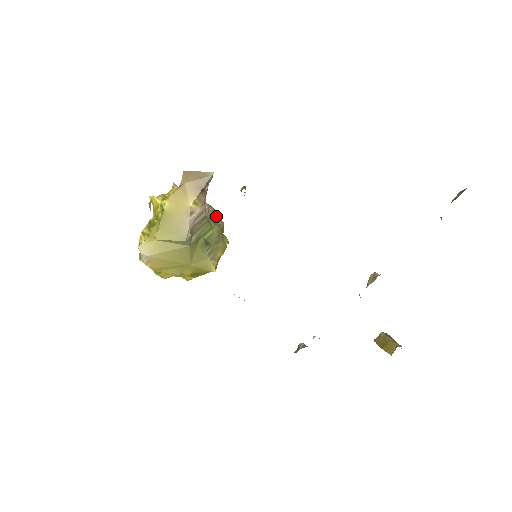
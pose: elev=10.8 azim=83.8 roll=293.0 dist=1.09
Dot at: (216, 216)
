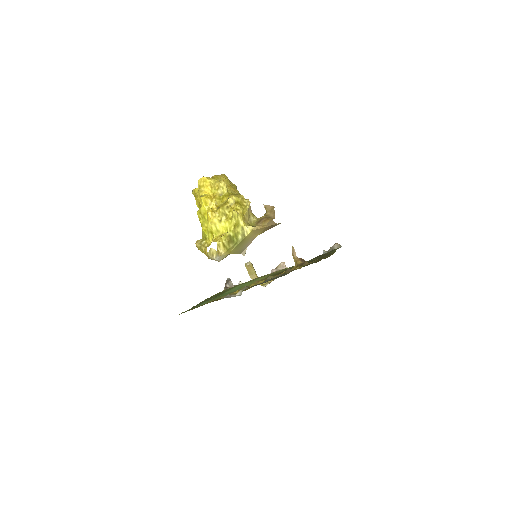
Dot at: occluded
